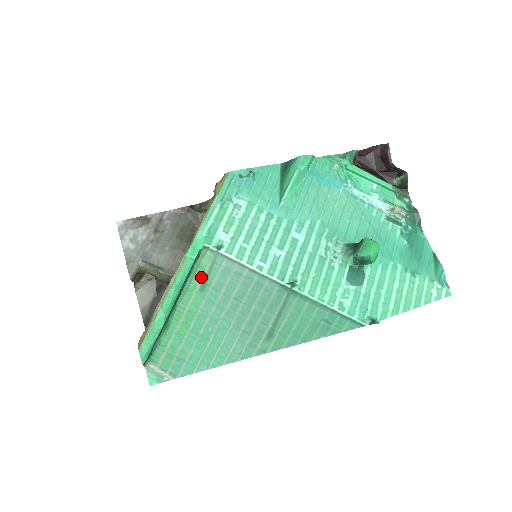
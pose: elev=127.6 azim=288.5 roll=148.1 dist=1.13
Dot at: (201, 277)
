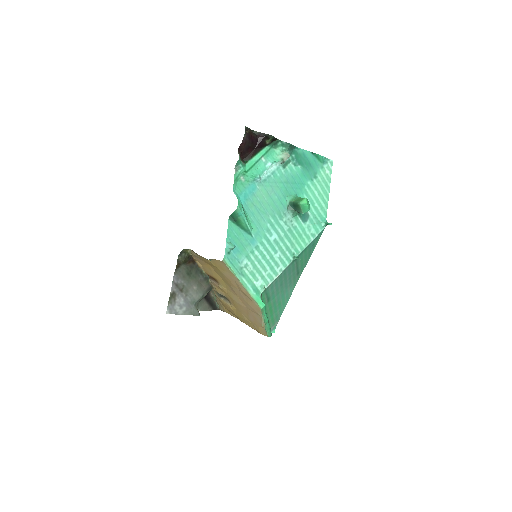
Dot at: (265, 300)
